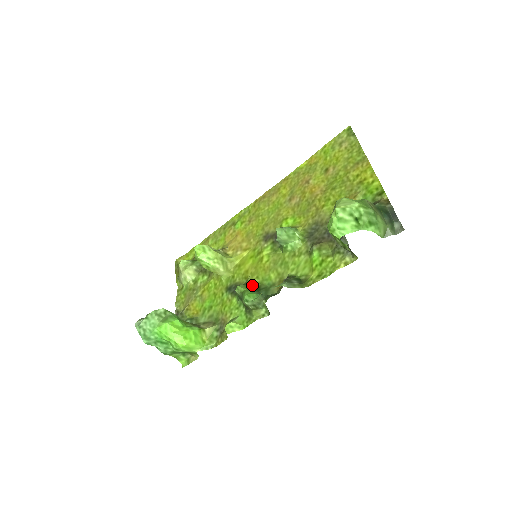
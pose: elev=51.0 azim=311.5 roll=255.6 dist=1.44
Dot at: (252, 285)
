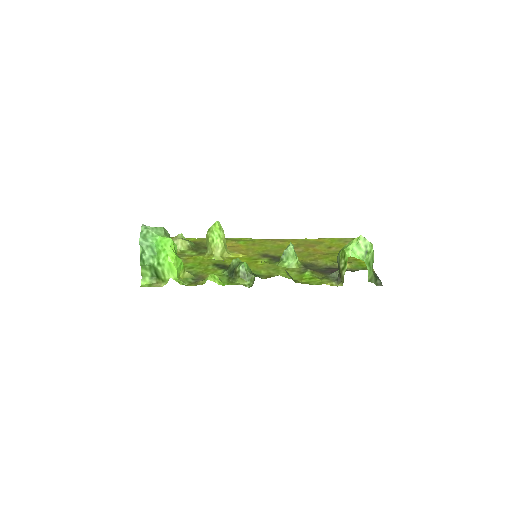
Dot at: occluded
